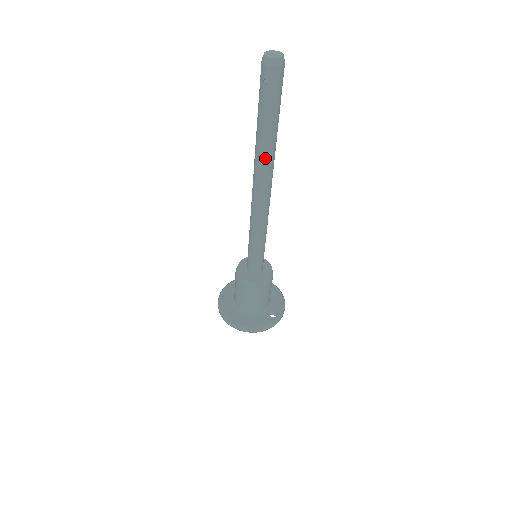
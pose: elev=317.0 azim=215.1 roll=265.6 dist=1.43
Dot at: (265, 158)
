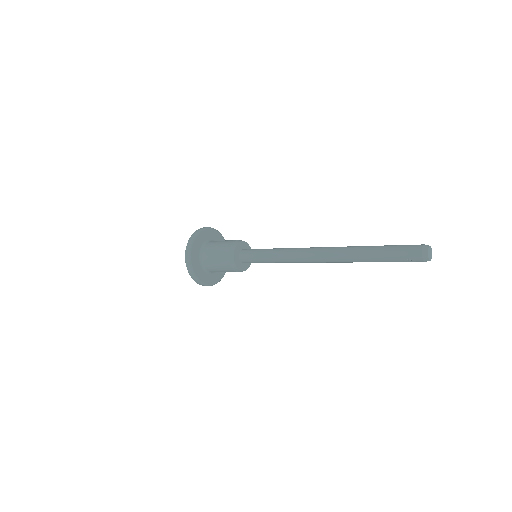
Dot at: (350, 262)
